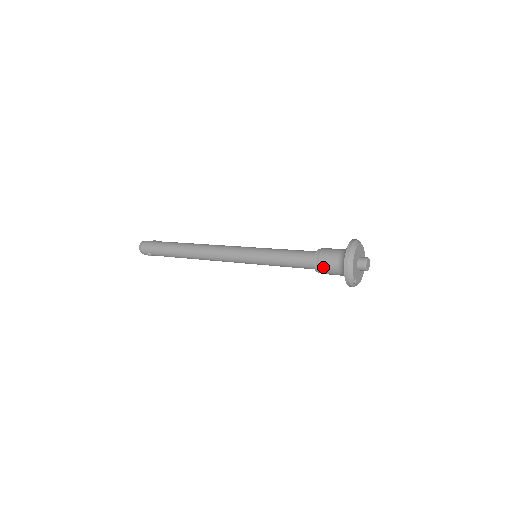
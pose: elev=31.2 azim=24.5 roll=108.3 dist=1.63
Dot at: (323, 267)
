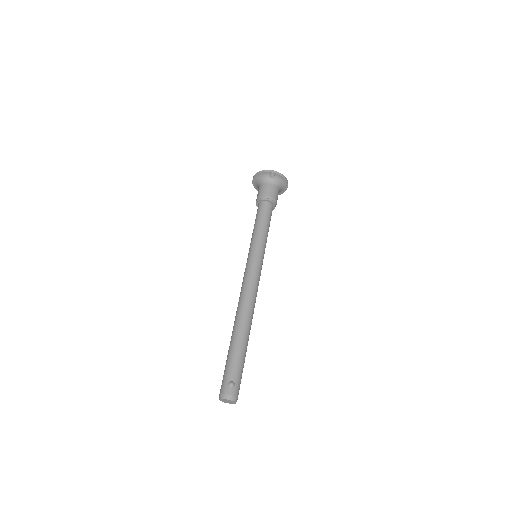
Dot at: (262, 193)
